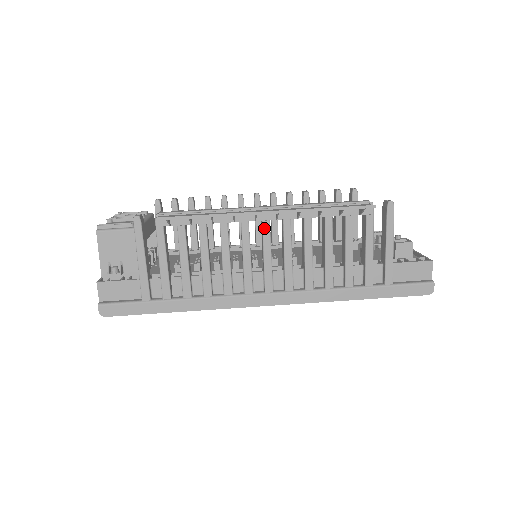
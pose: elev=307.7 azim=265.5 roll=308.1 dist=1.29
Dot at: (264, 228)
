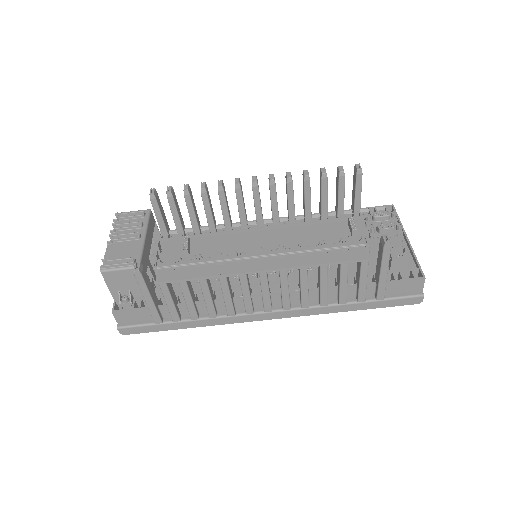
Dot at: occluded
